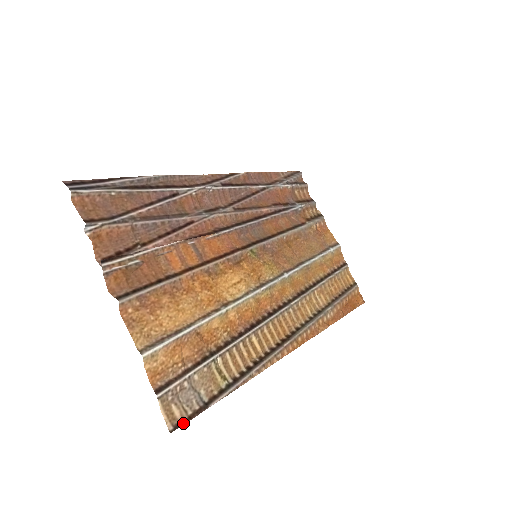
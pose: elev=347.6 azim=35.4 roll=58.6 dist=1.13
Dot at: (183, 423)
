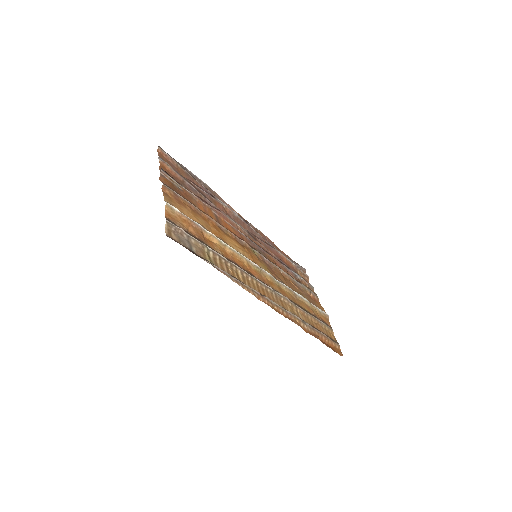
Dot at: (176, 241)
